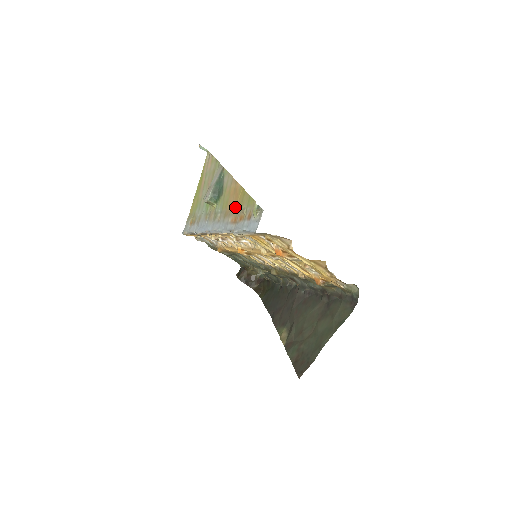
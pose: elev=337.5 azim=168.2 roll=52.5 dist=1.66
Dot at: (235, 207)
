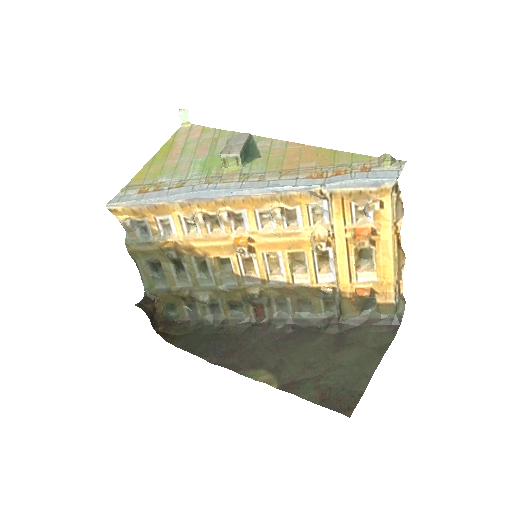
Dot at: (312, 165)
